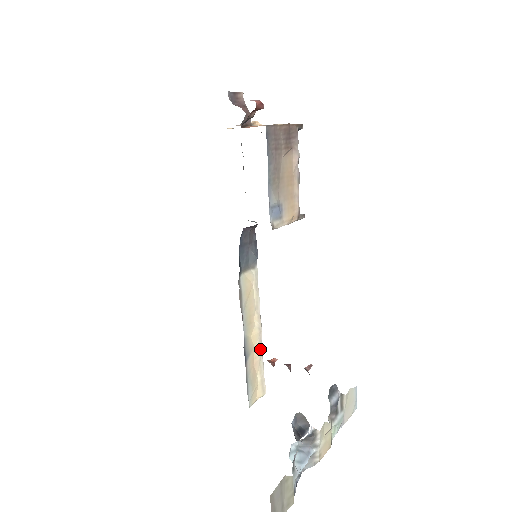
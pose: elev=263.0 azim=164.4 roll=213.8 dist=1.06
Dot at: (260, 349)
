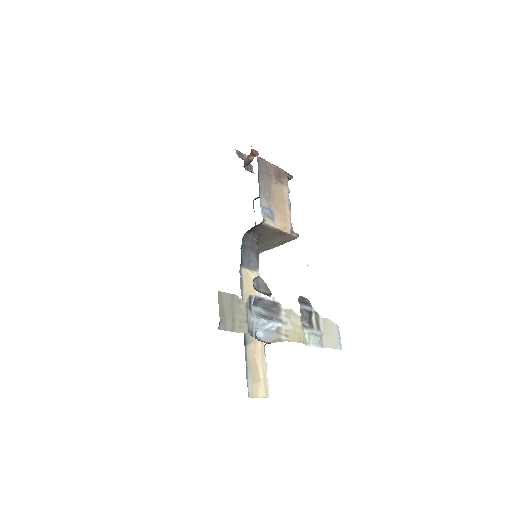
Dot at: (262, 346)
